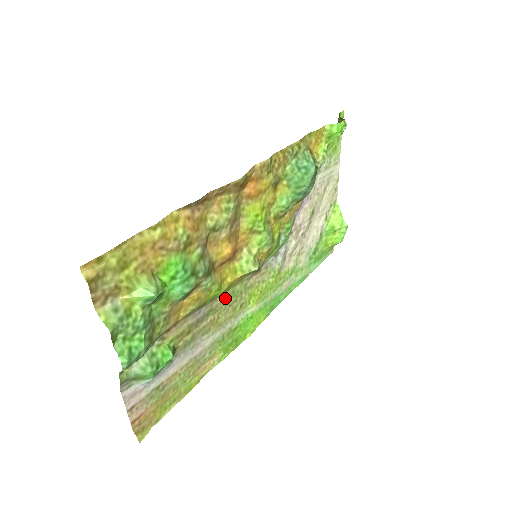
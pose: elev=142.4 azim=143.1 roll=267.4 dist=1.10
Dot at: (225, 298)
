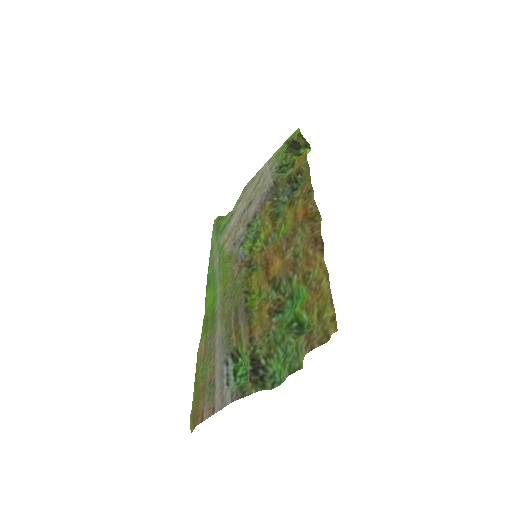
Dot at: (238, 294)
